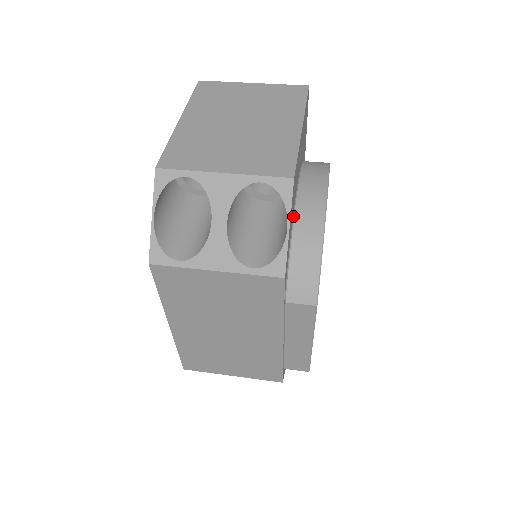
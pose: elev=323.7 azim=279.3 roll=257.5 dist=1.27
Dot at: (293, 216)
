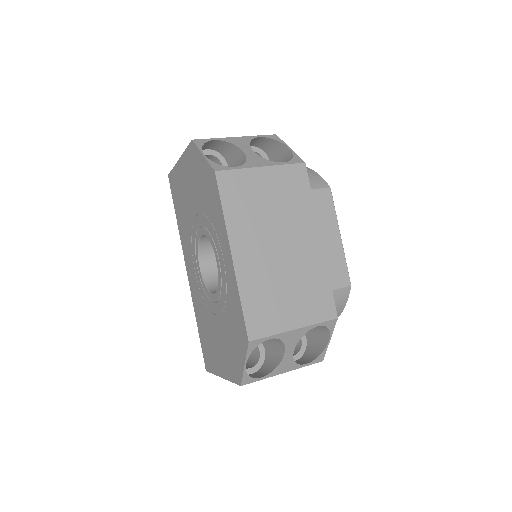
Dot at: occluded
